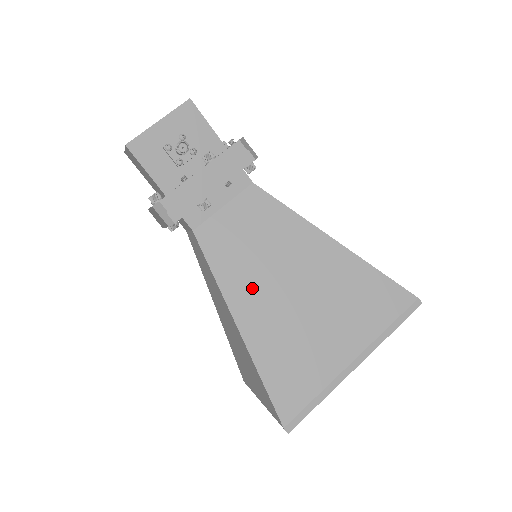
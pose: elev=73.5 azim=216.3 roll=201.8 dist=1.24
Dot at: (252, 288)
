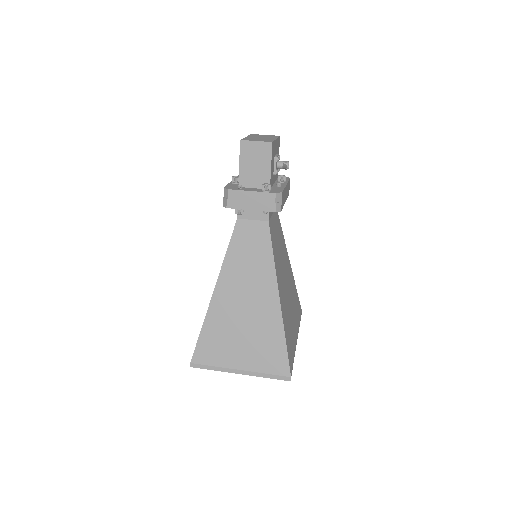
Dot at: (280, 275)
